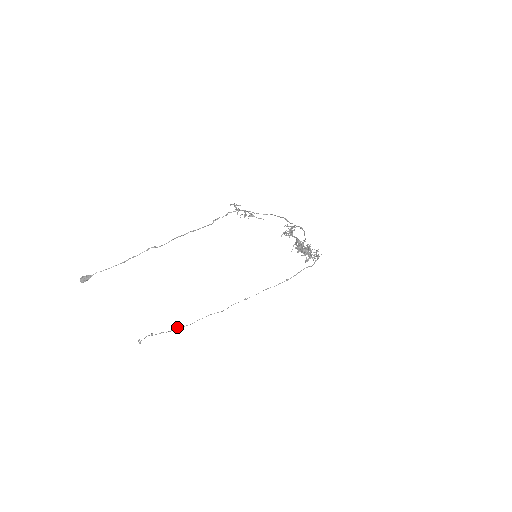
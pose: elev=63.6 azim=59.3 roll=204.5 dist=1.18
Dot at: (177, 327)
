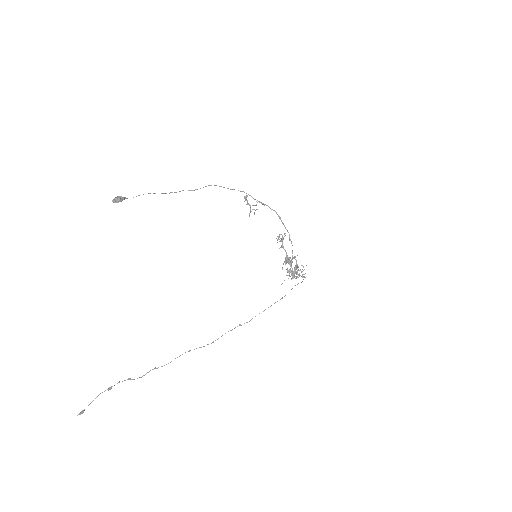
Dot at: (152, 369)
